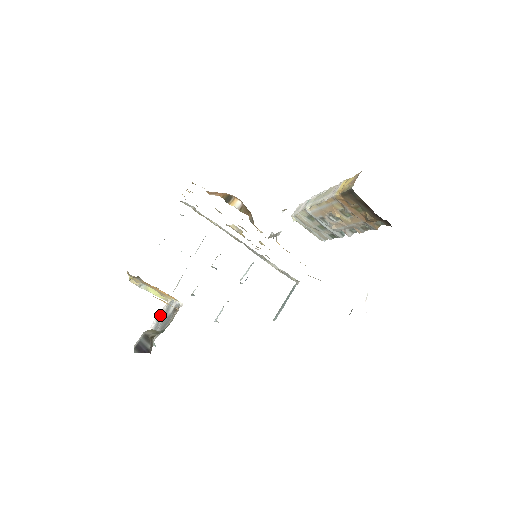
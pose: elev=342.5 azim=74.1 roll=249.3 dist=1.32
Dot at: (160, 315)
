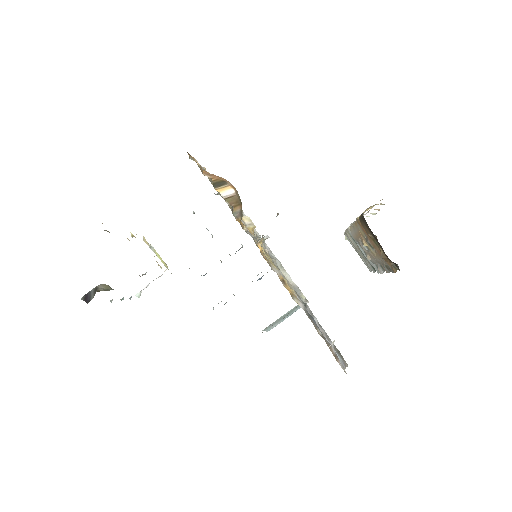
Dot at: occluded
